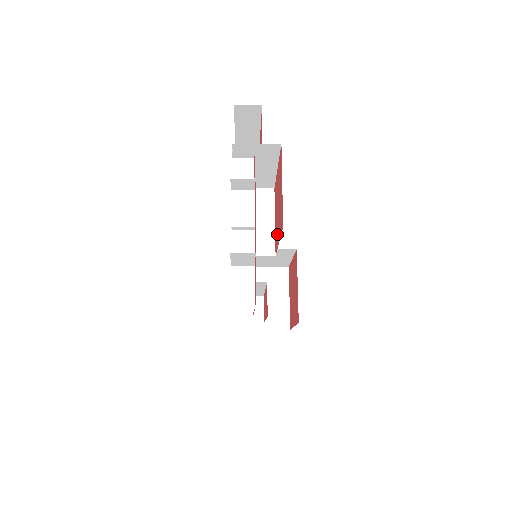
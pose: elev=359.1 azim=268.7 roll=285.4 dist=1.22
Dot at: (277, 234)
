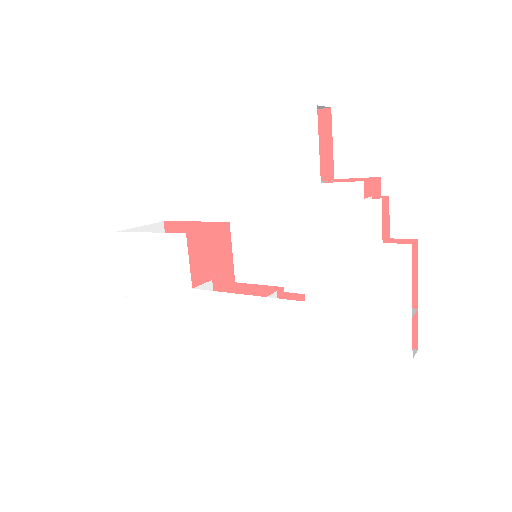
Dot at: occluded
